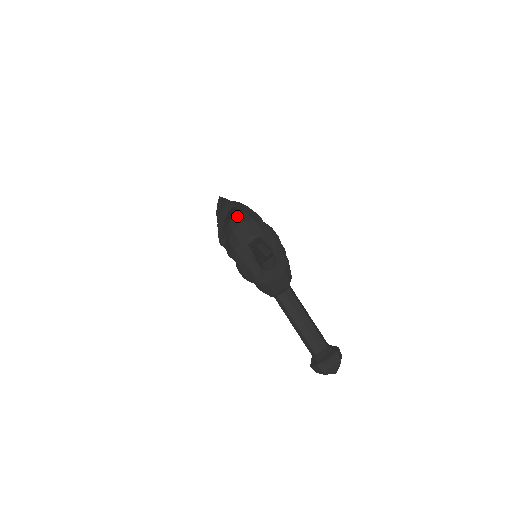
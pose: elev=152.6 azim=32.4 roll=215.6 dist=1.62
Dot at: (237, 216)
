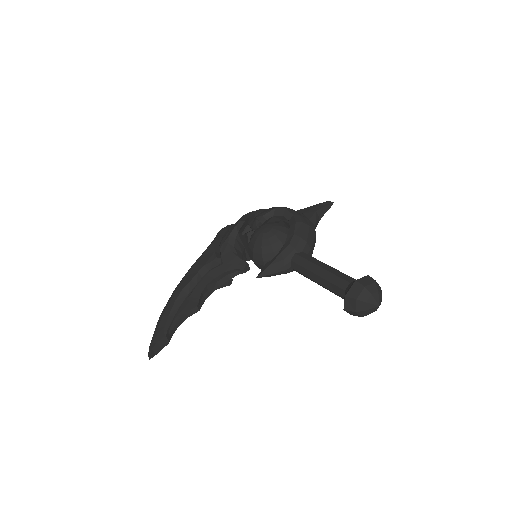
Dot at: occluded
